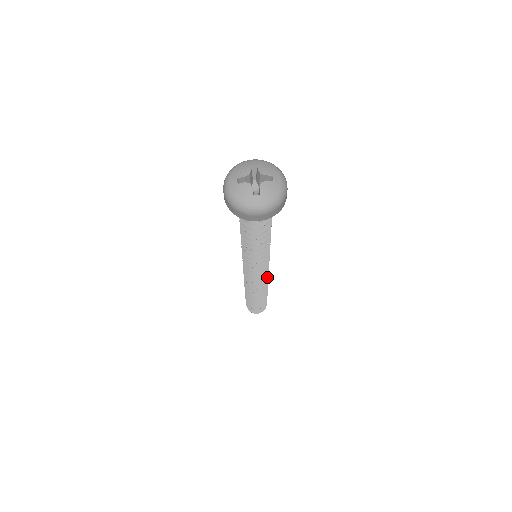
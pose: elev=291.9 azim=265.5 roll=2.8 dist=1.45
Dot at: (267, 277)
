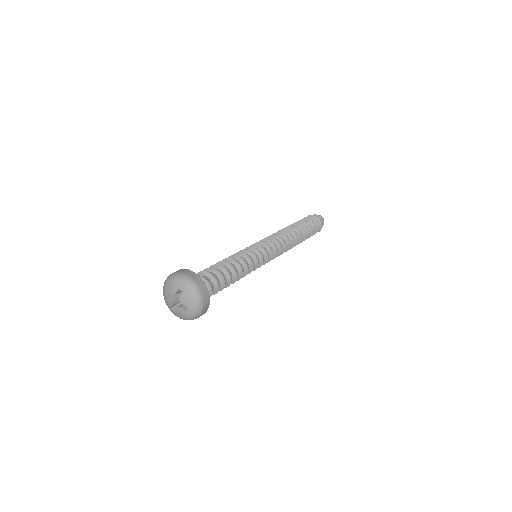
Dot at: (282, 253)
